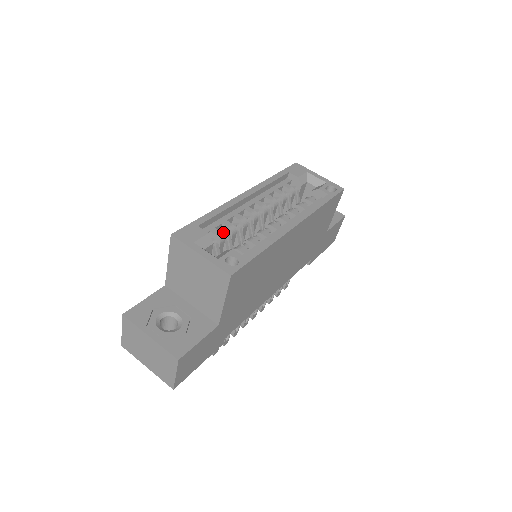
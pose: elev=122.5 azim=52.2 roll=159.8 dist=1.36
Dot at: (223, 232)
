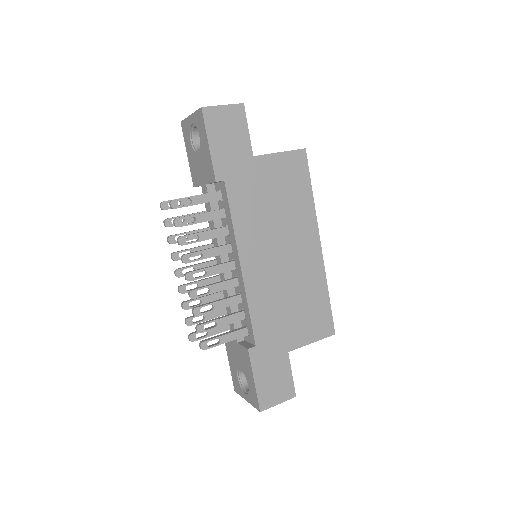
Dot at: occluded
